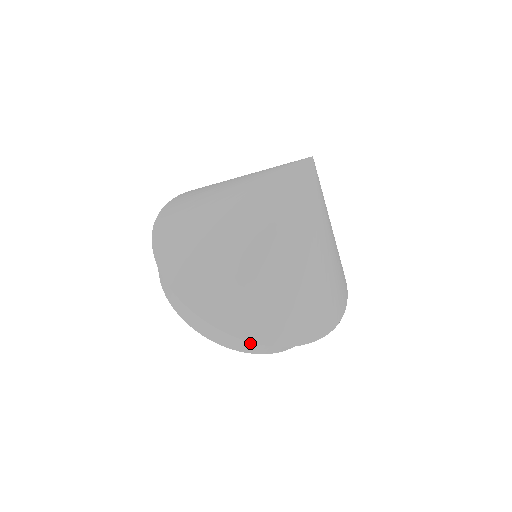
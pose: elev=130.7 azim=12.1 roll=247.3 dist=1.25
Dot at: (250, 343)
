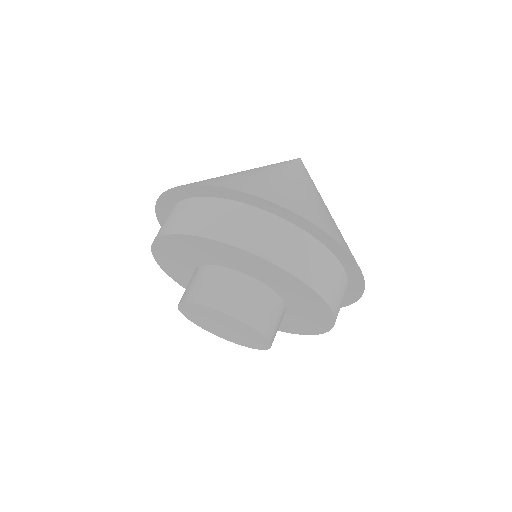
Dot at: (340, 300)
